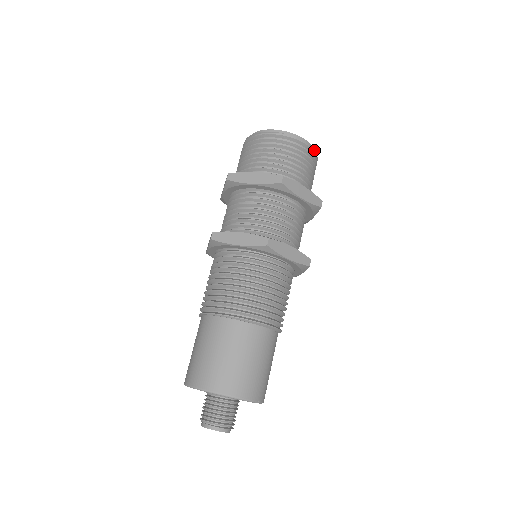
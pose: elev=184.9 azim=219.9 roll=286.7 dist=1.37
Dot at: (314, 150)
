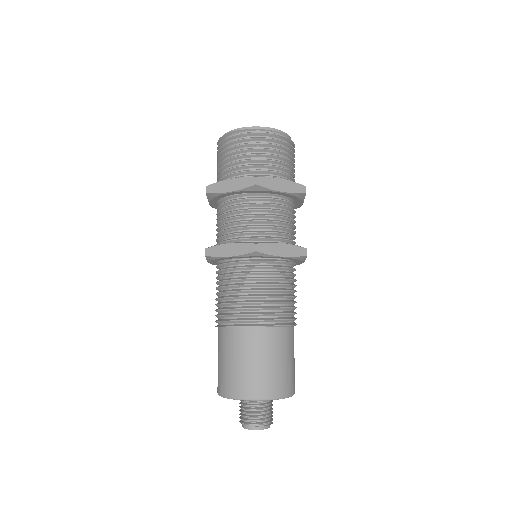
Dot at: occluded
